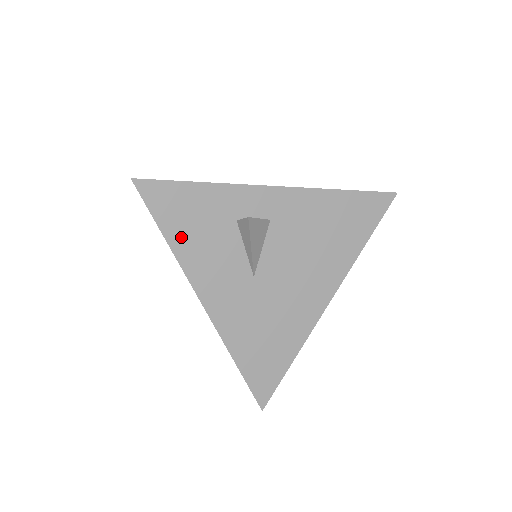
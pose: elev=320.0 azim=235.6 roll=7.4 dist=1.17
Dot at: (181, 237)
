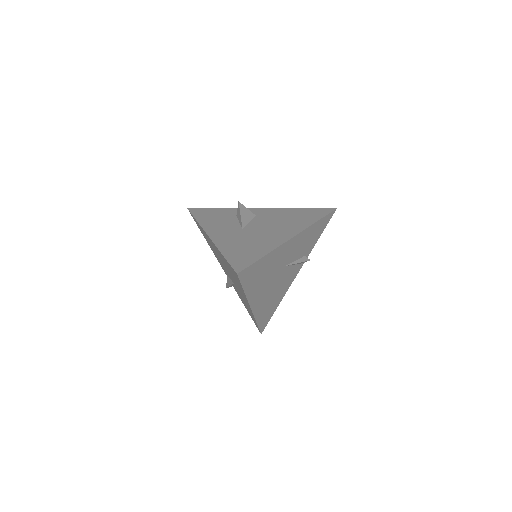
Dot at: (205, 220)
